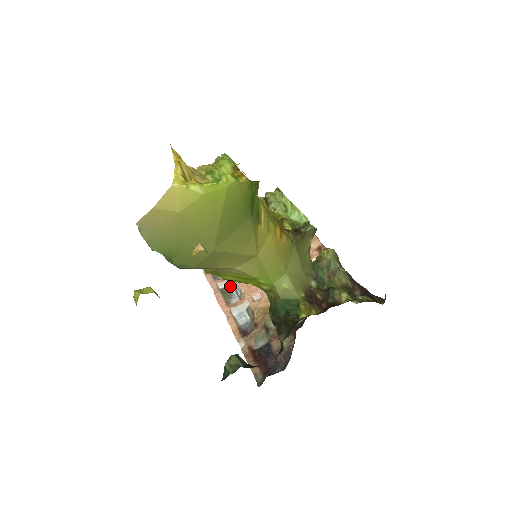
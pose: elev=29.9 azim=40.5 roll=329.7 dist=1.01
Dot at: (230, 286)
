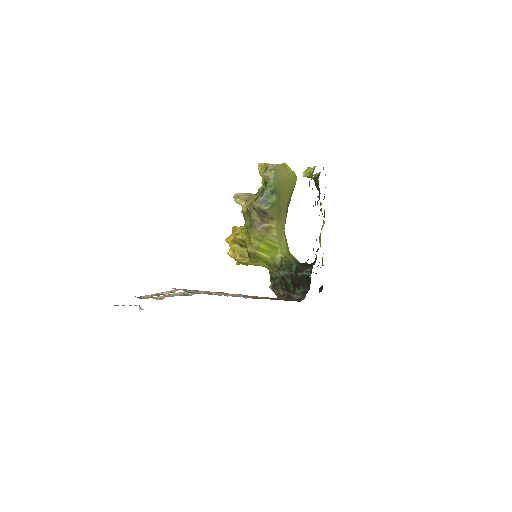
Dot at: (214, 294)
